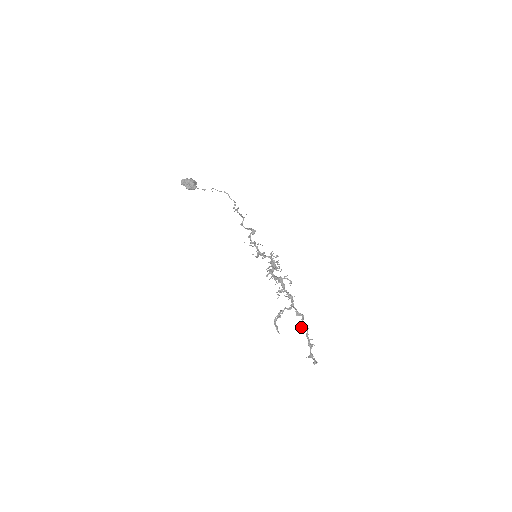
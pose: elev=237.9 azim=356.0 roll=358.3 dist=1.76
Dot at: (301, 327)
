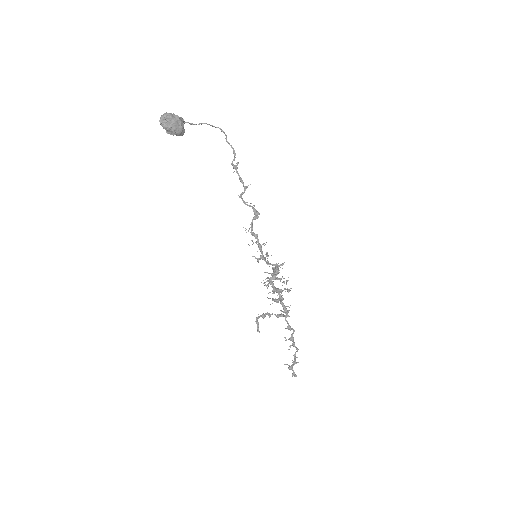
Dot at: (290, 346)
